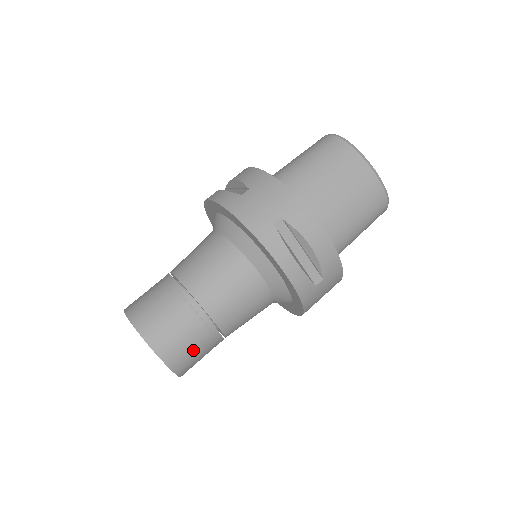
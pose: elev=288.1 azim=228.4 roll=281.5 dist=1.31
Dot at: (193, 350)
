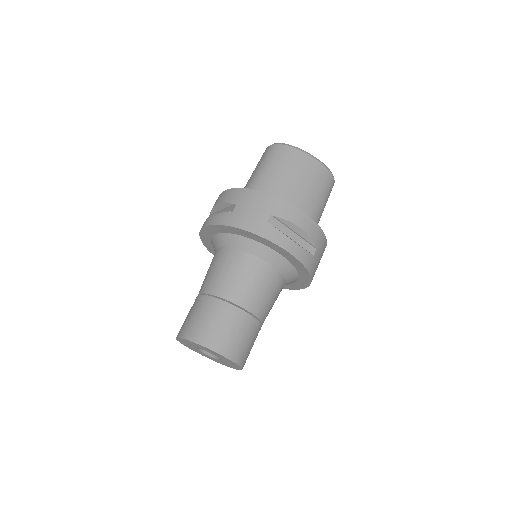
Dot at: (246, 342)
